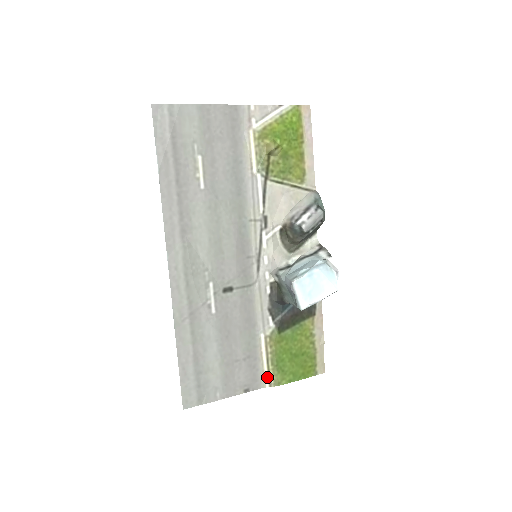
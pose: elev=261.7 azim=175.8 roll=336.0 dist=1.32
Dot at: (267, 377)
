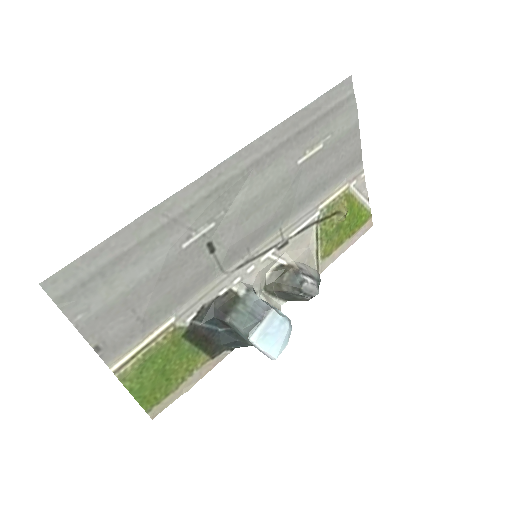
Dot at: (125, 360)
